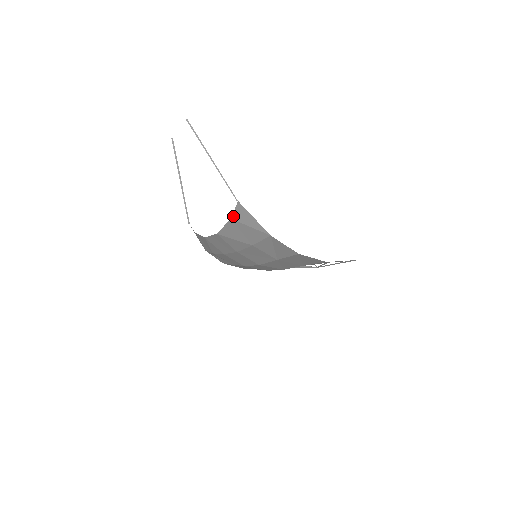
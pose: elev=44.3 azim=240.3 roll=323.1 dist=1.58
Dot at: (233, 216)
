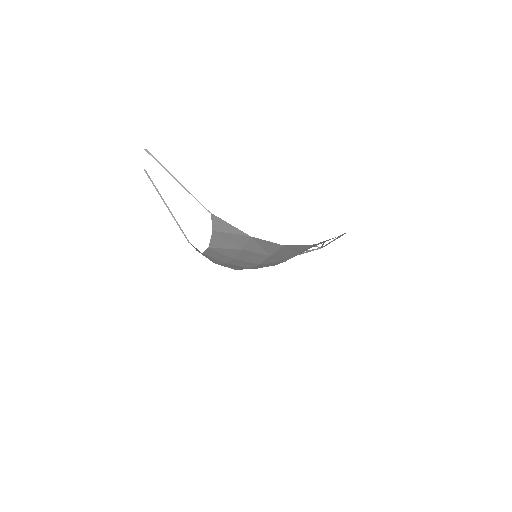
Dot at: (213, 228)
